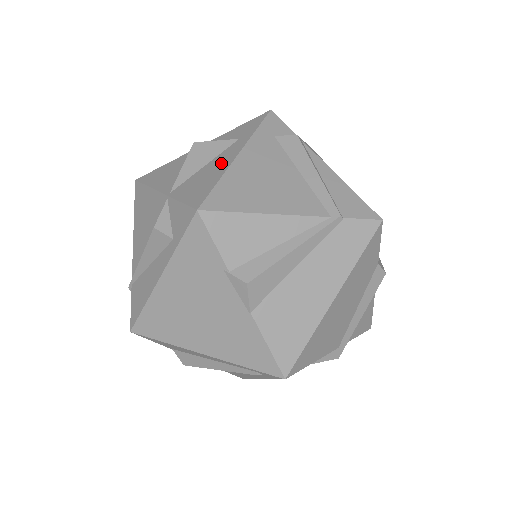
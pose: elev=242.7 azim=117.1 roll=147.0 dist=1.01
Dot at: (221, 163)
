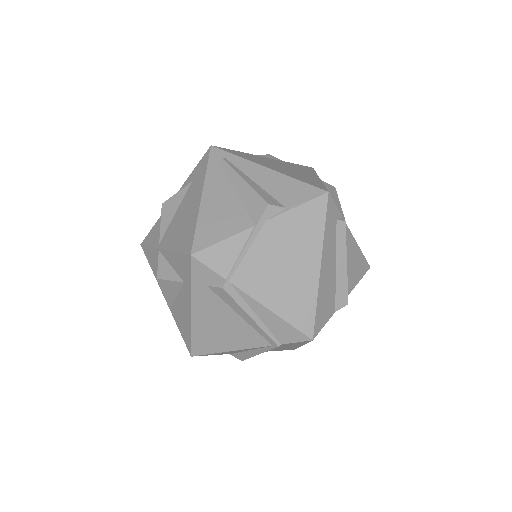
Dot at: (185, 310)
